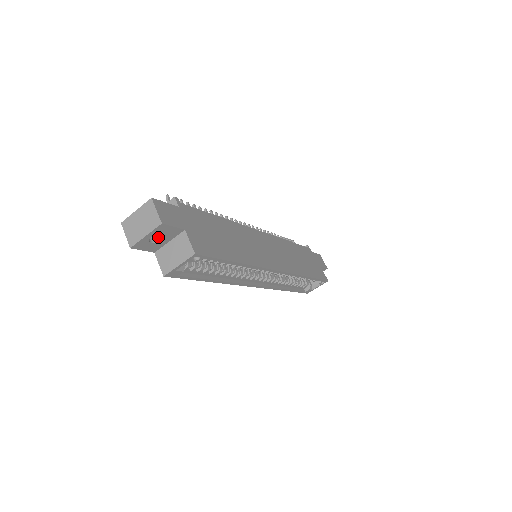
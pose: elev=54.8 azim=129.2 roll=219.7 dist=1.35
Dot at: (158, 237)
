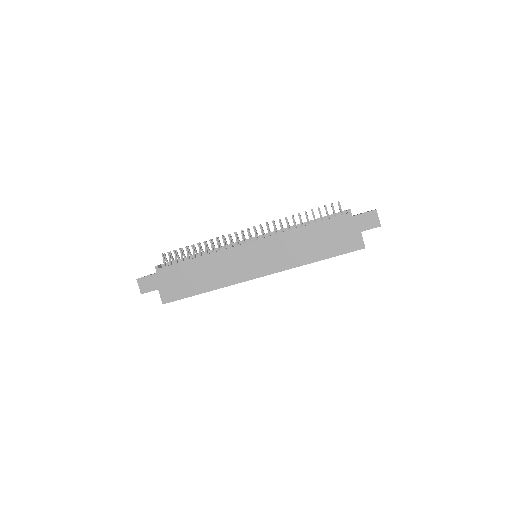
Dot at: occluded
